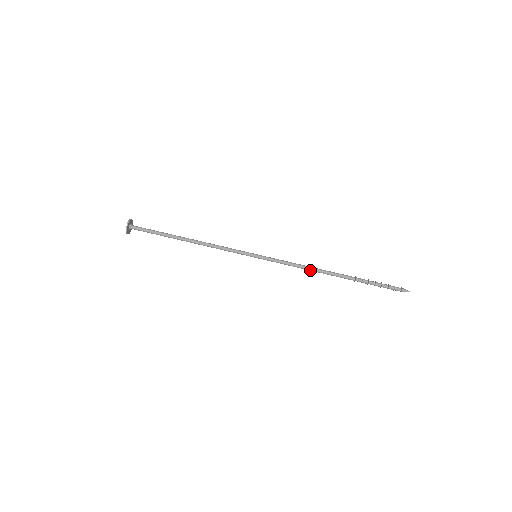
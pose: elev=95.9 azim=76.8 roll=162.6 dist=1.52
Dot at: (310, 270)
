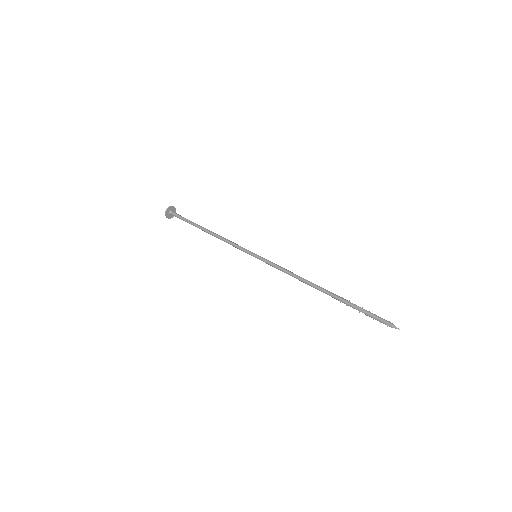
Dot at: (299, 280)
